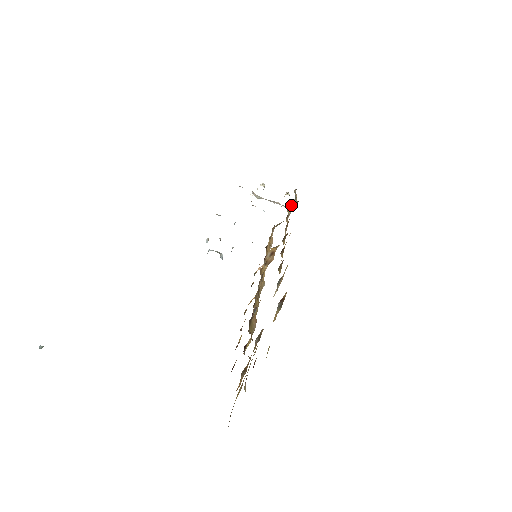
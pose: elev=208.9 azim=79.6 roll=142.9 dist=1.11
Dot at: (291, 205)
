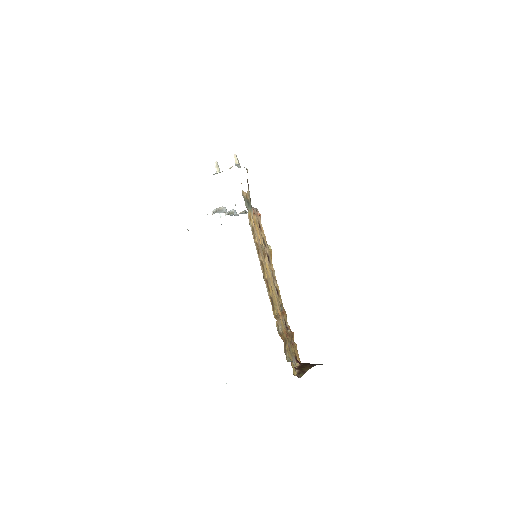
Dot at: (249, 217)
